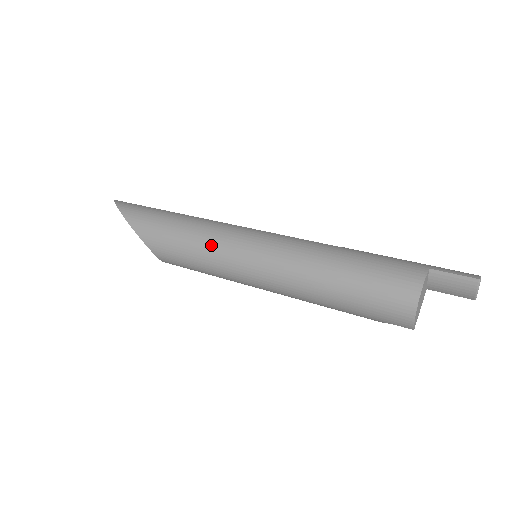
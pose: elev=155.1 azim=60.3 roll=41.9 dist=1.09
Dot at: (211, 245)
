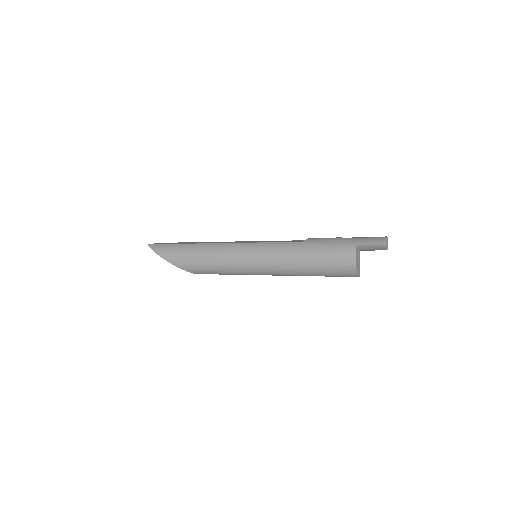
Dot at: (227, 264)
